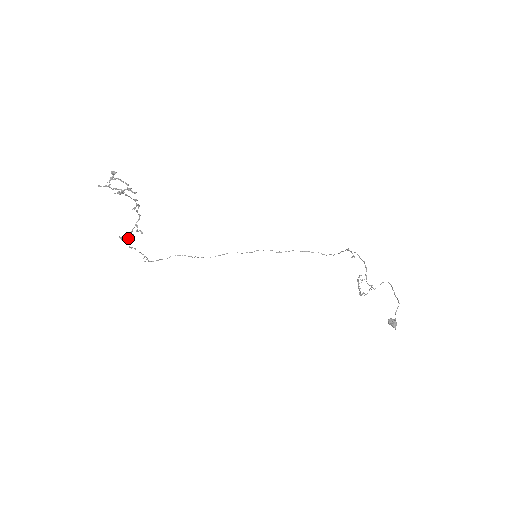
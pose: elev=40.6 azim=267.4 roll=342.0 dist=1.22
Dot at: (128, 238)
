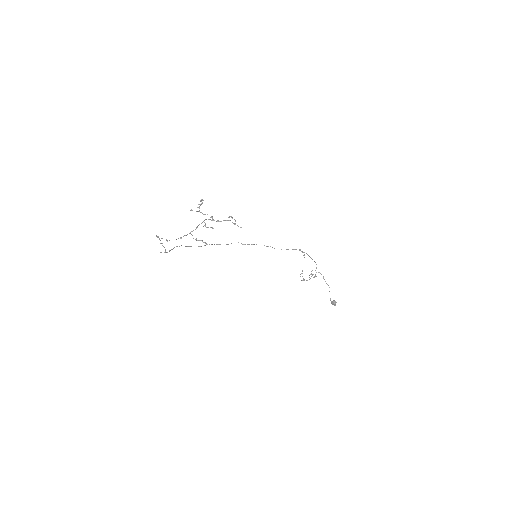
Dot at: occluded
